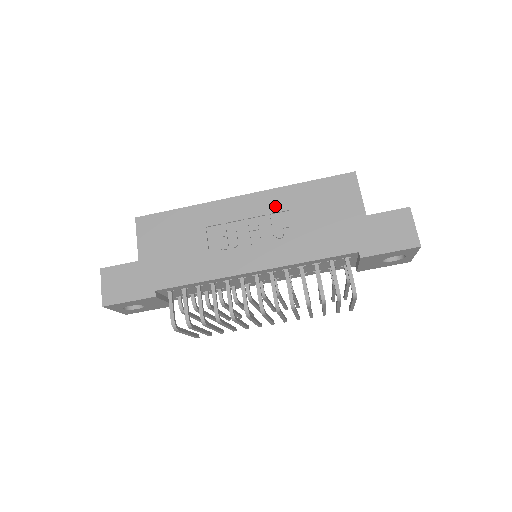
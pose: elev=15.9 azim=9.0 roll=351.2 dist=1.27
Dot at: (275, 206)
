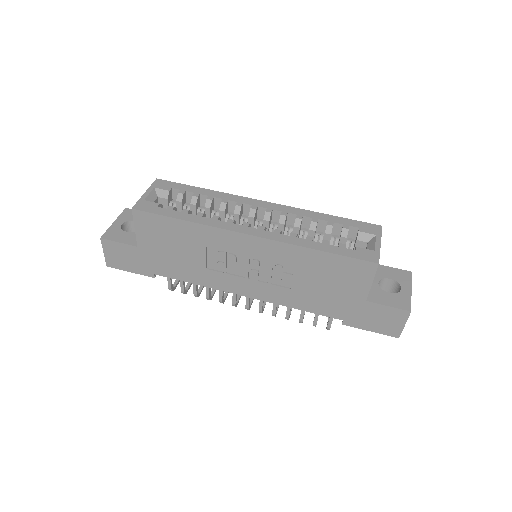
Dot at: (281, 258)
